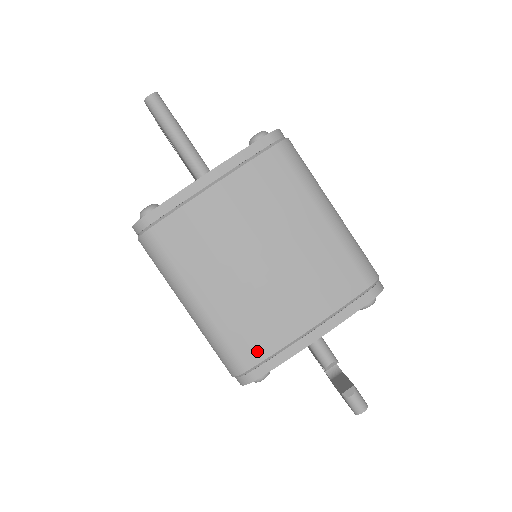
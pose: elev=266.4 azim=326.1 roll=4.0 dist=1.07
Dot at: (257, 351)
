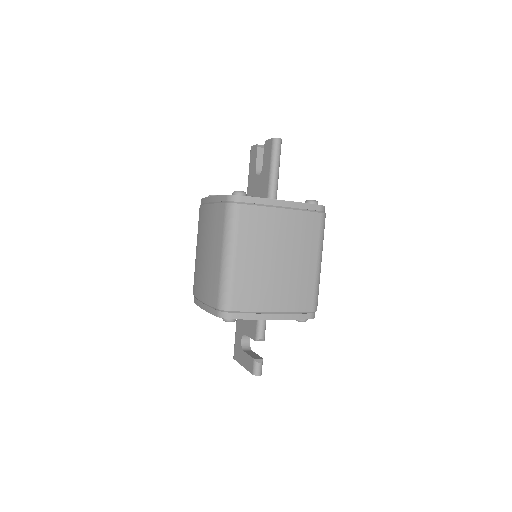
Dot at: (244, 304)
